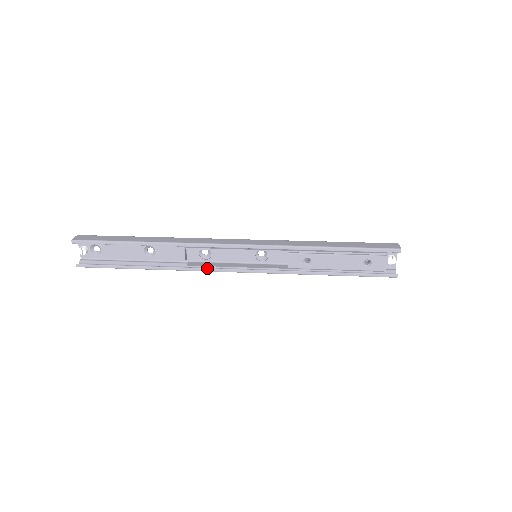
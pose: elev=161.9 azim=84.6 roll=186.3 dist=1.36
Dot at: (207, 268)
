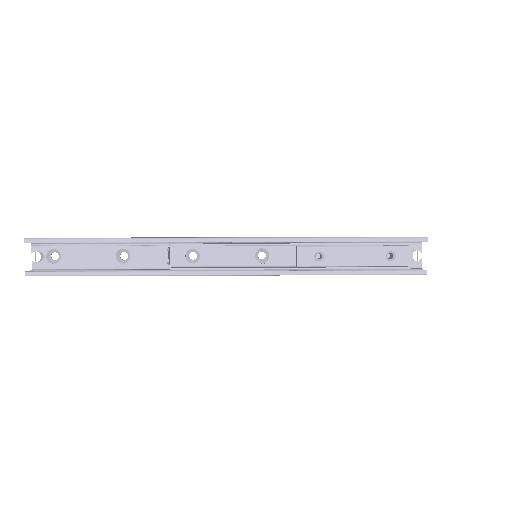
Dot at: (196, 271)
